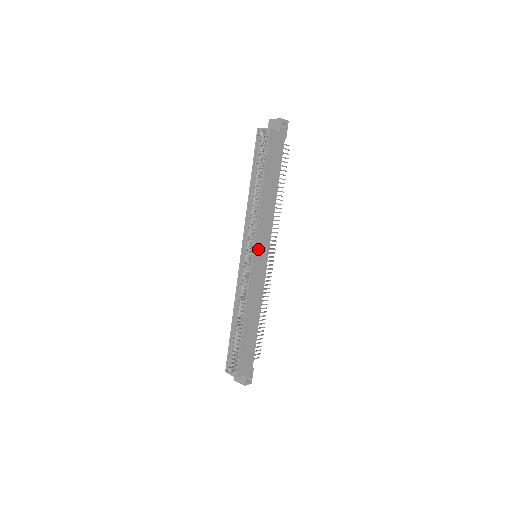
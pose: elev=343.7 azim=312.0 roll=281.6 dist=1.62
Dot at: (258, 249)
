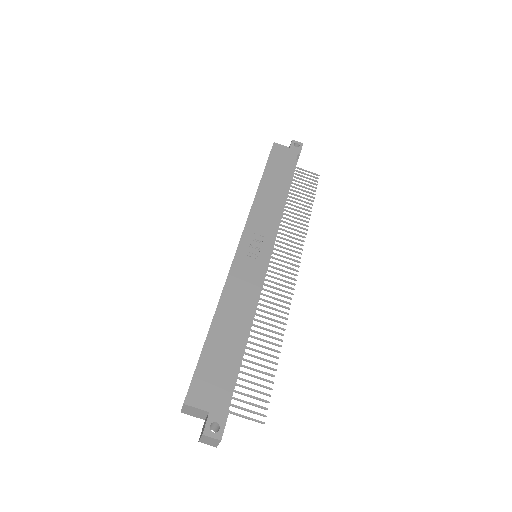
Dot at: (251, 237)
